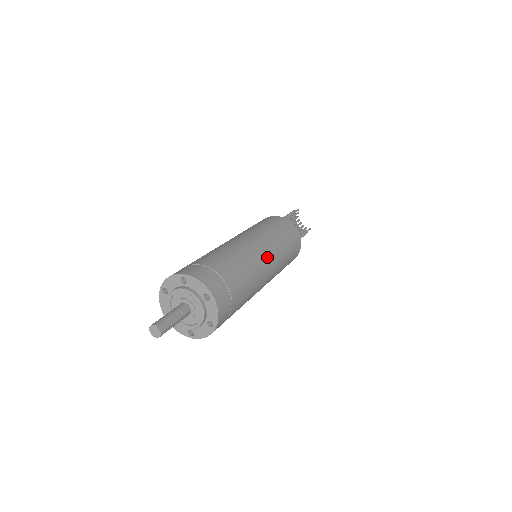
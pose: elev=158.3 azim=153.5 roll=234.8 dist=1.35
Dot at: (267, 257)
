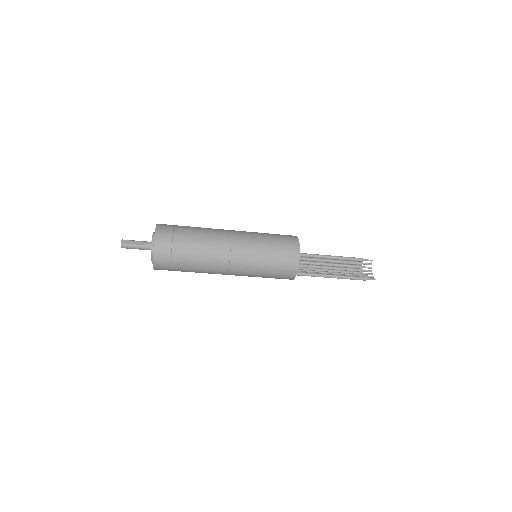
Dot at: (235, 242)
